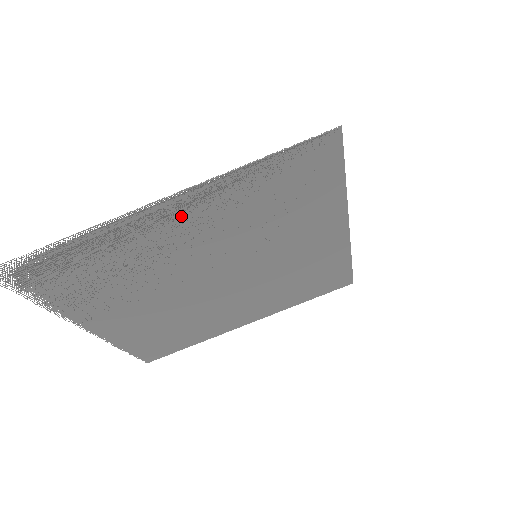
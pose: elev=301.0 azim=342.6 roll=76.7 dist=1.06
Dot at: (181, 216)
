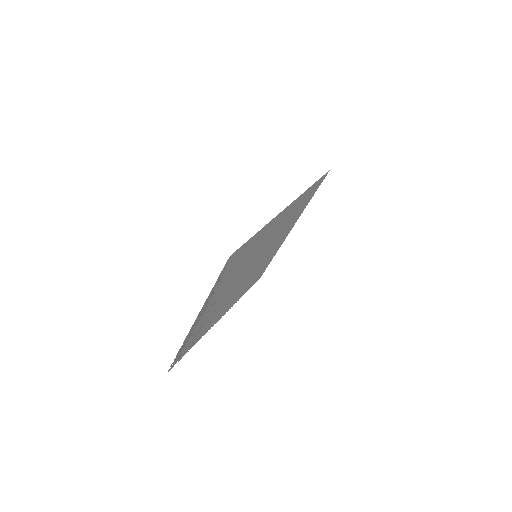
Dot at: (207, 309)
